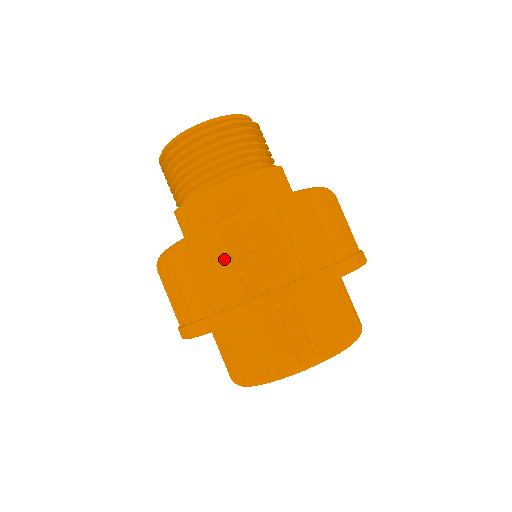
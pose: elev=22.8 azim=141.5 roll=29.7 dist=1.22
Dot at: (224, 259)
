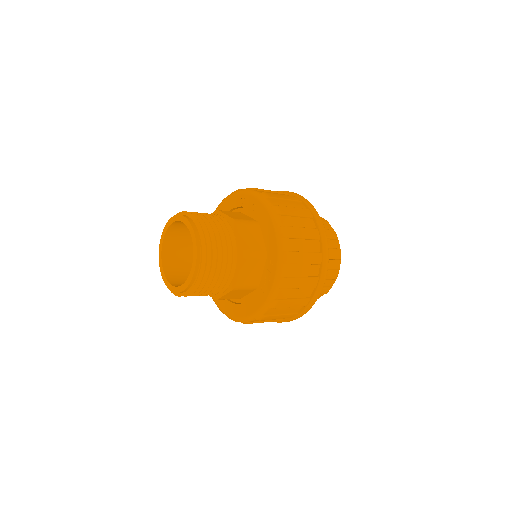
Dot at: occluded
